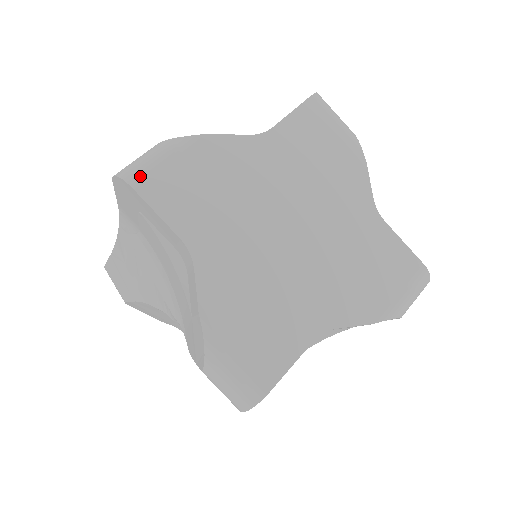
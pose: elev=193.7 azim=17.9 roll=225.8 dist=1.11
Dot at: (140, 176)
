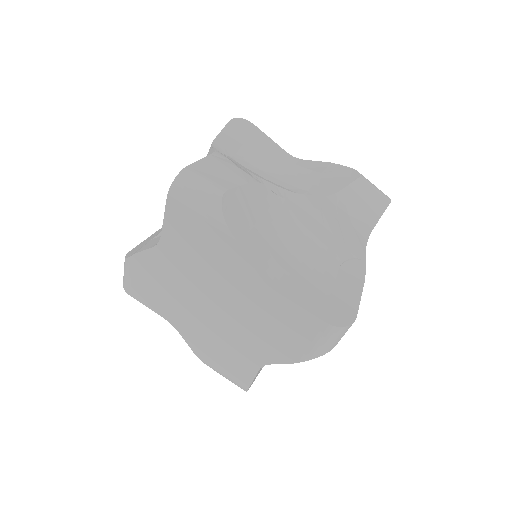
Dot at: (127, 288)
